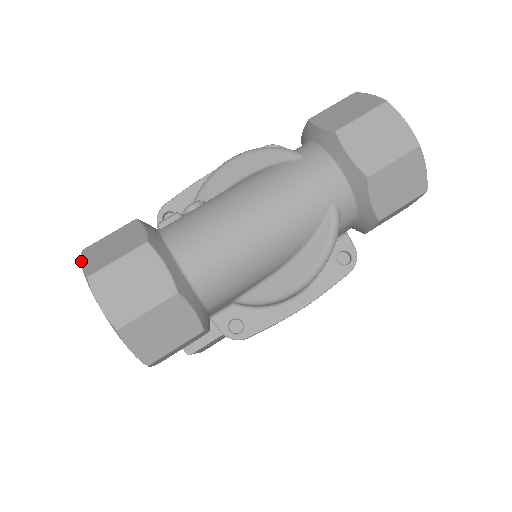
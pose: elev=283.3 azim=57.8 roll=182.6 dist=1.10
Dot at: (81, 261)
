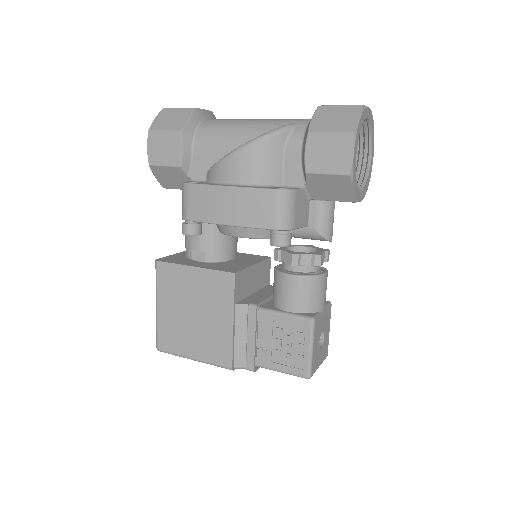
Dot at: occluded
